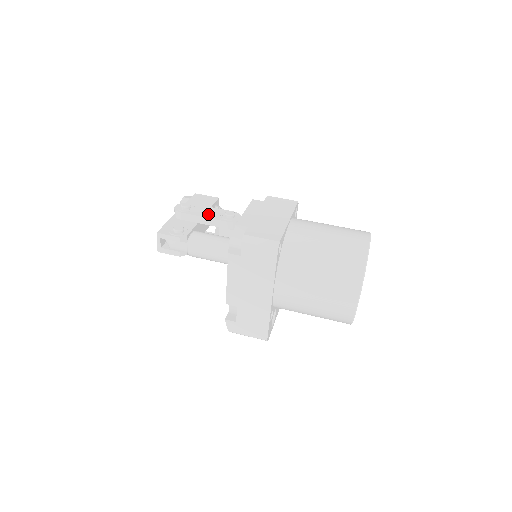
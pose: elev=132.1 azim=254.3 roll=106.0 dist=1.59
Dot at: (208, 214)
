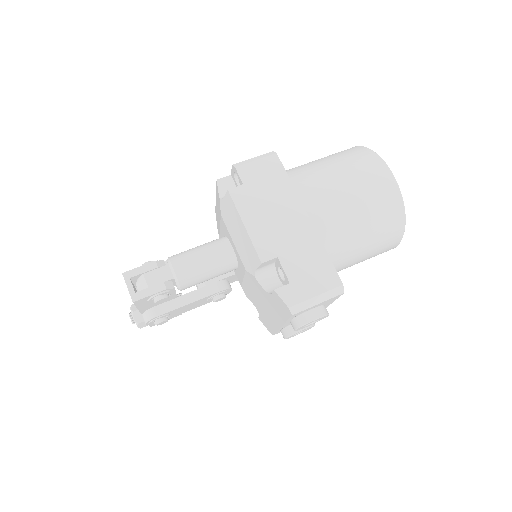
Dot at: occluded
